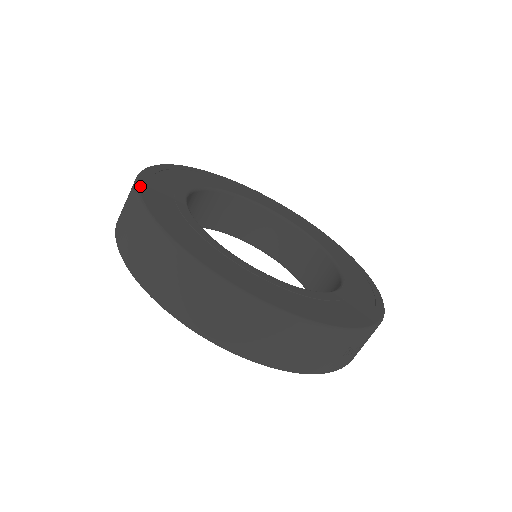
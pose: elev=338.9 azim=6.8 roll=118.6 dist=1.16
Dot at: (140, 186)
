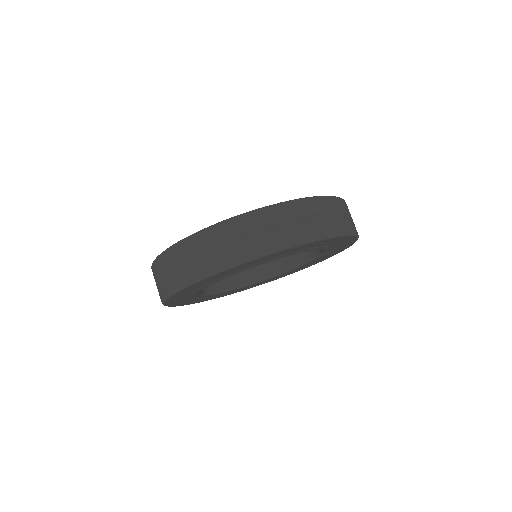
Dot at: occluded
